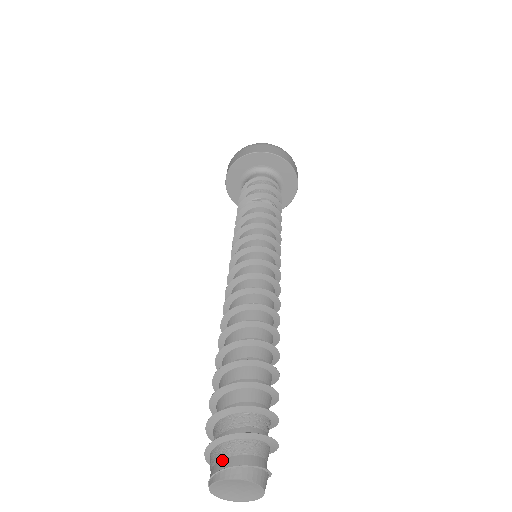
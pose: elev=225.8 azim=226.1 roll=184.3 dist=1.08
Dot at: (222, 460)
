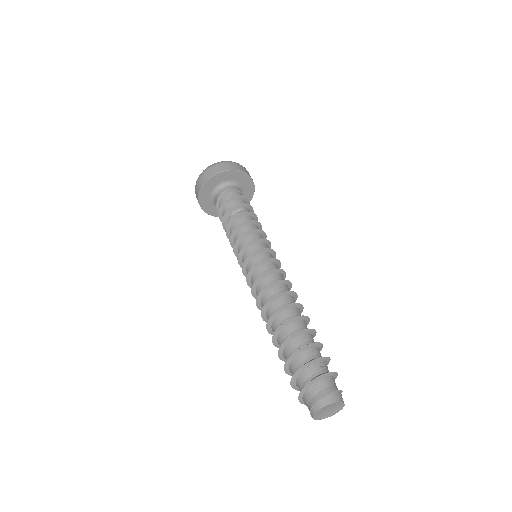
Dot at: (308, 404)
